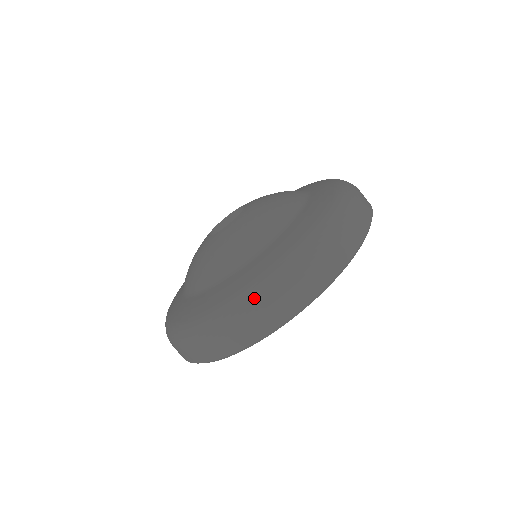
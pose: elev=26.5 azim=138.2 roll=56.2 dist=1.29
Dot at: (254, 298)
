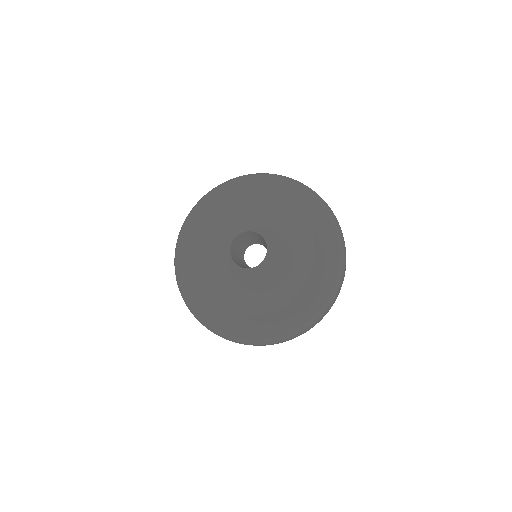
Dot at: (306, 326)
